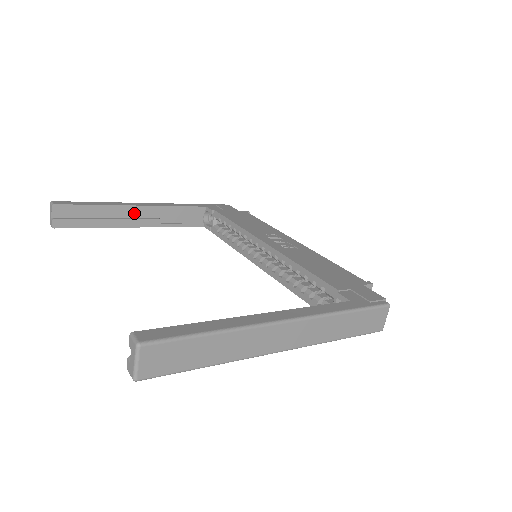
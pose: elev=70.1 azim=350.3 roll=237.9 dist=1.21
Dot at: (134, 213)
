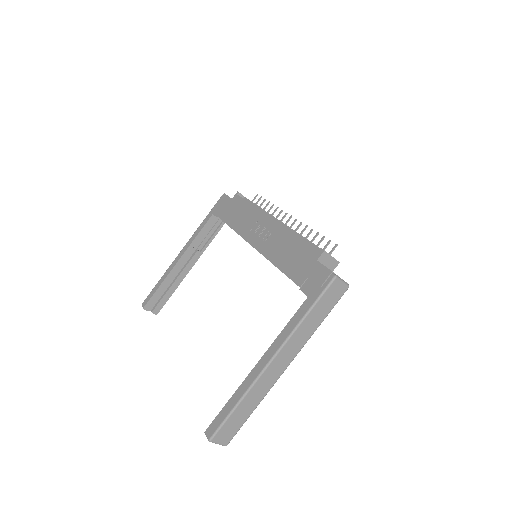
Dot at: (181, 266)
